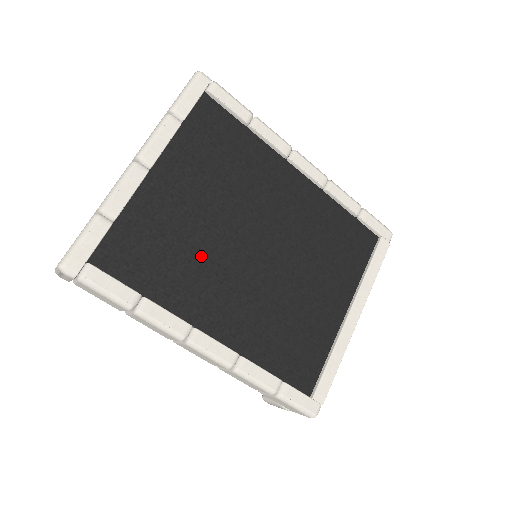
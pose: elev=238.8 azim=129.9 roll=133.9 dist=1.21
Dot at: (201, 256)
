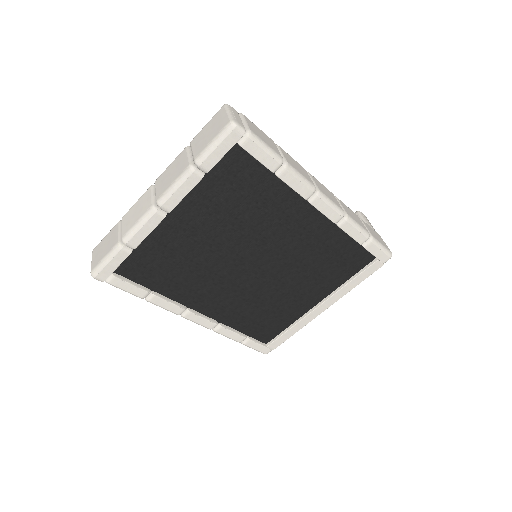
Dot at: (202, 269)
